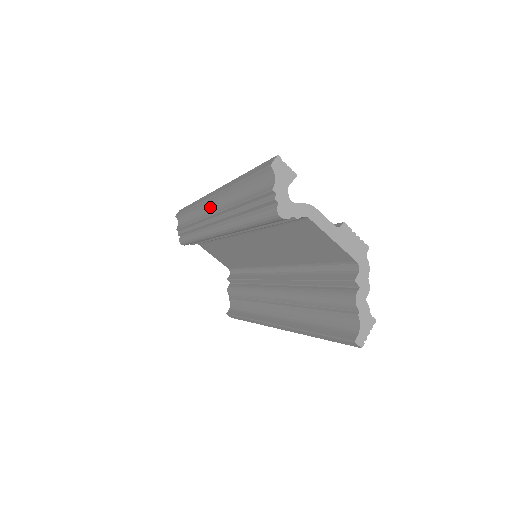
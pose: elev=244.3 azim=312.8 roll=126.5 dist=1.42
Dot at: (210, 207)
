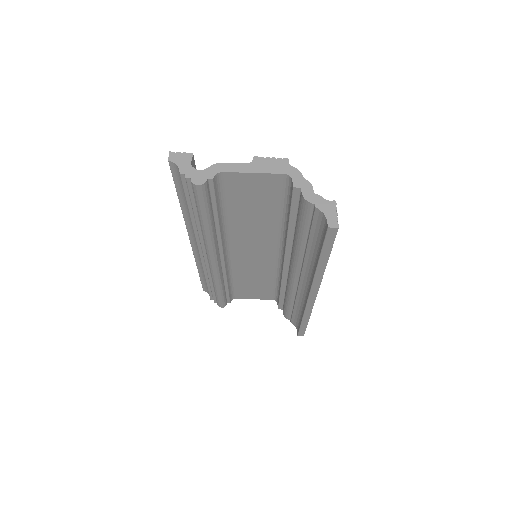
Dot at: (197, 248)
